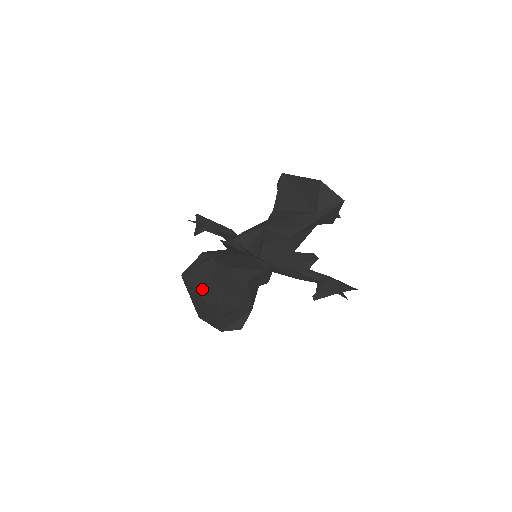
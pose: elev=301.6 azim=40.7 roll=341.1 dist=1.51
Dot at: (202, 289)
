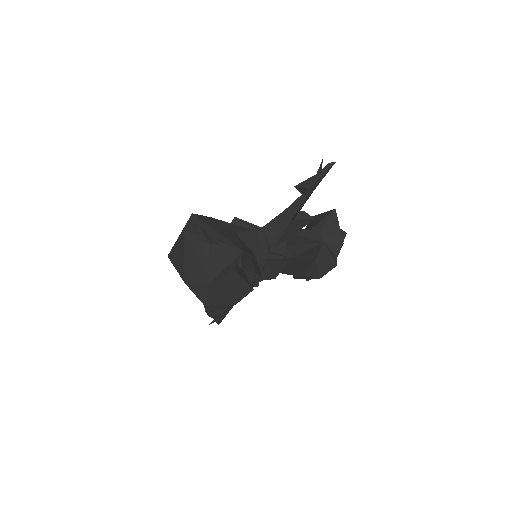
Dot at: occluded
